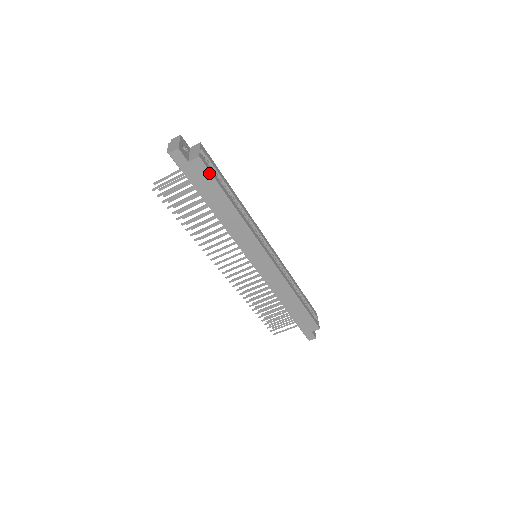
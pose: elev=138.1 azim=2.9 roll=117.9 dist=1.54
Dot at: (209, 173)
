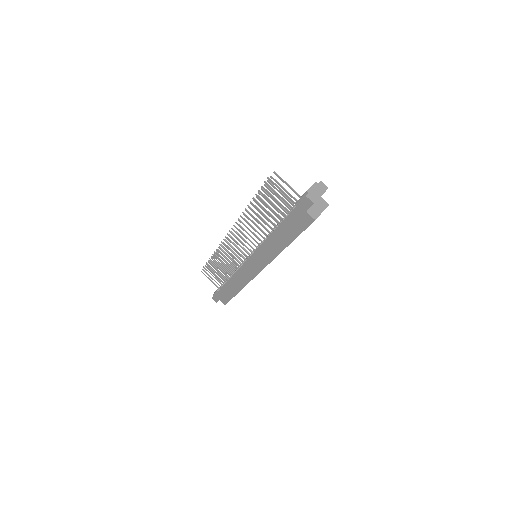
Dot at: (305, 228)
